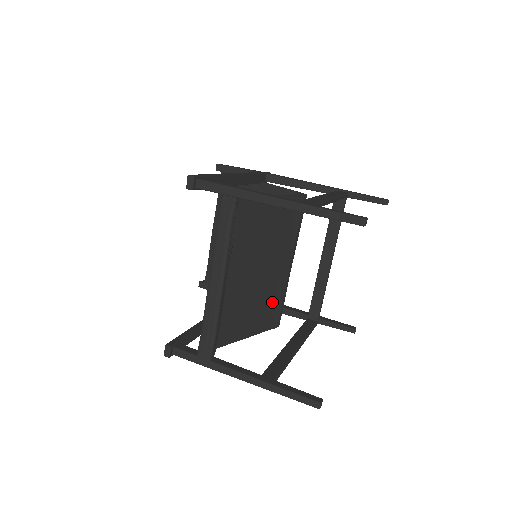
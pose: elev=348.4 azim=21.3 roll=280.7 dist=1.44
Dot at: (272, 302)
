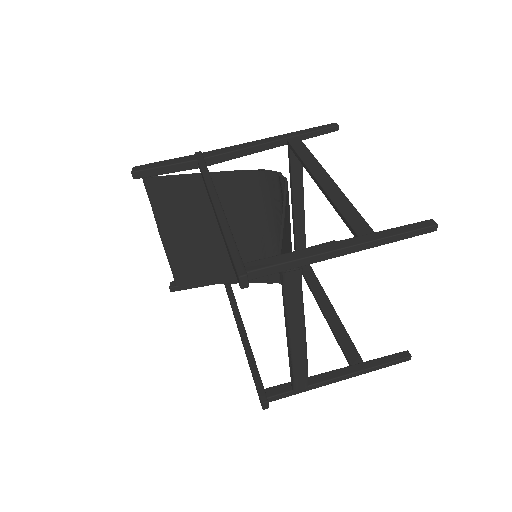
Dot at: occluded
